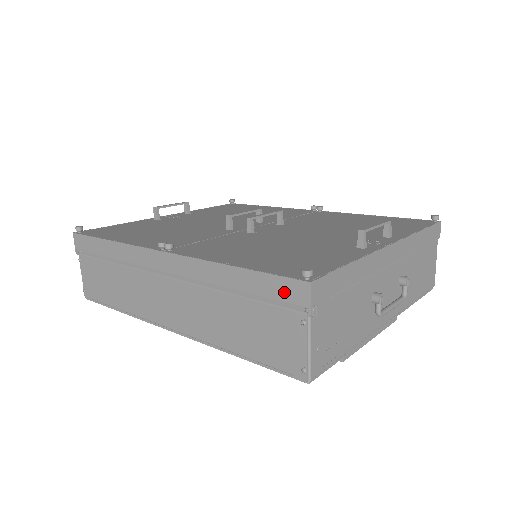
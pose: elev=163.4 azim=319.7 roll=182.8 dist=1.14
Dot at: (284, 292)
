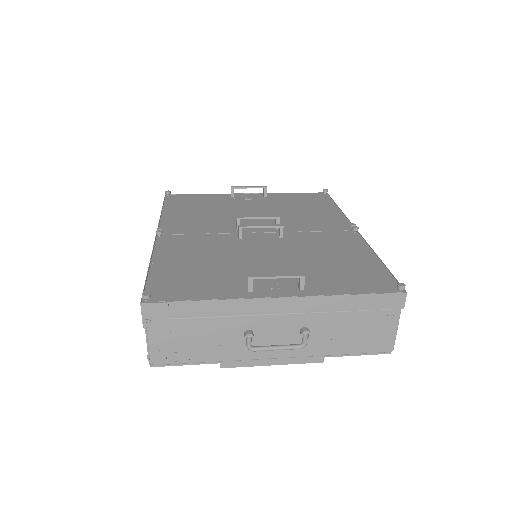
Dot at: occluded
